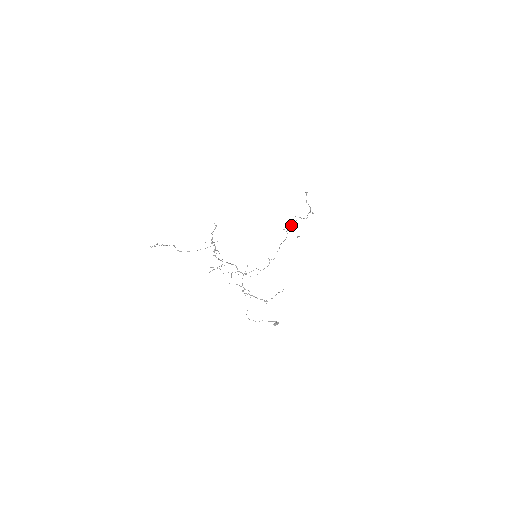
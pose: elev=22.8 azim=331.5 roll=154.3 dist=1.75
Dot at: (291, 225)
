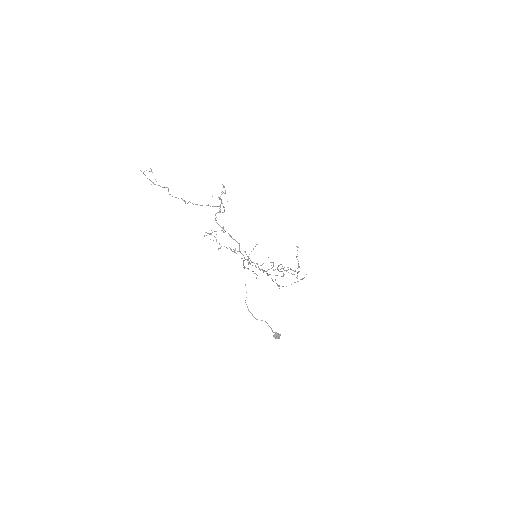
Dot at: occluded
